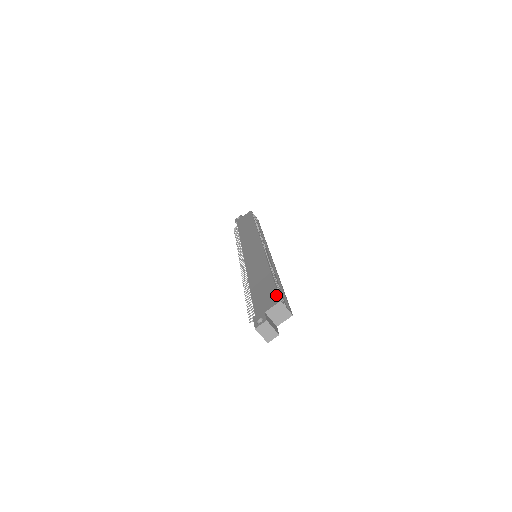
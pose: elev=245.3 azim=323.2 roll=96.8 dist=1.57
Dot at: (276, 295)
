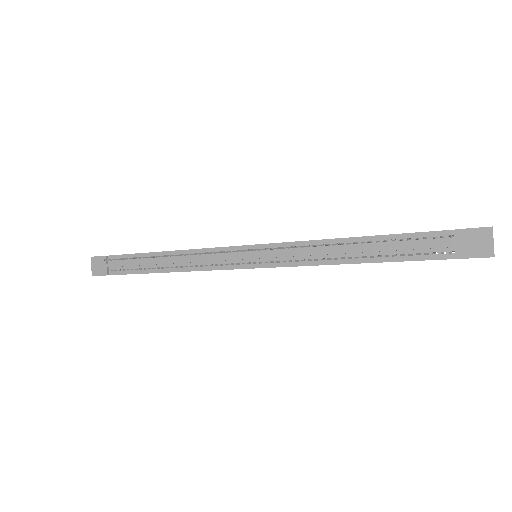
Dot at: occluded
